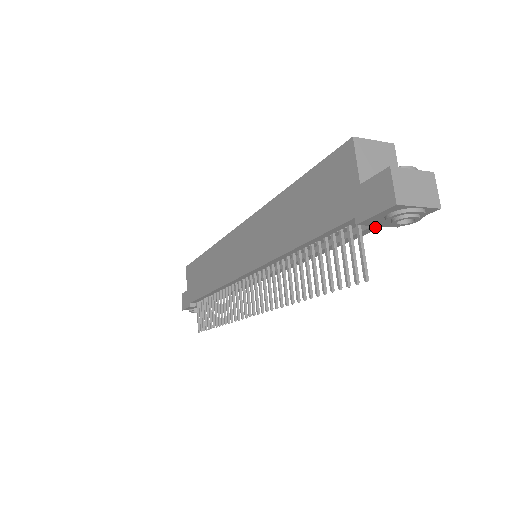
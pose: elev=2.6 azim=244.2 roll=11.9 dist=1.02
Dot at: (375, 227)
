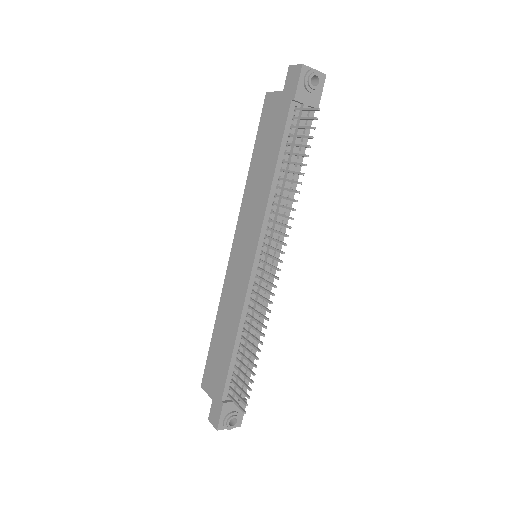
Dot at: (306, 107)
